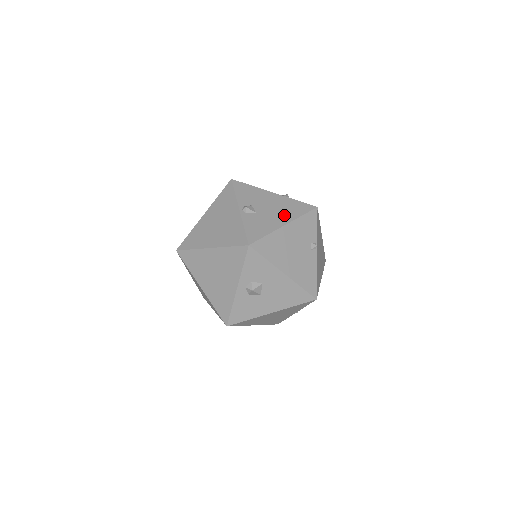
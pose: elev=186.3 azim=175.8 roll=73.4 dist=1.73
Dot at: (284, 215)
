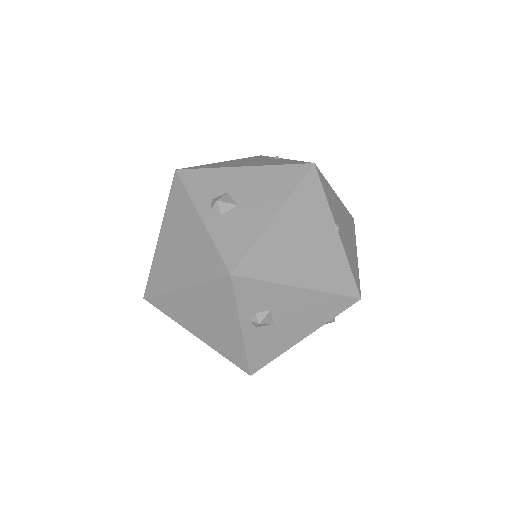
Dot at: occluded
